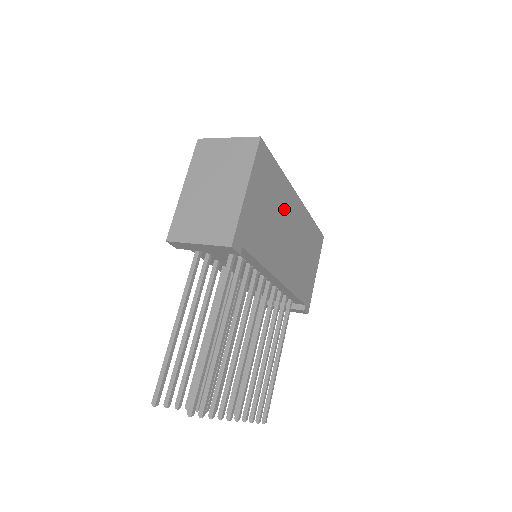
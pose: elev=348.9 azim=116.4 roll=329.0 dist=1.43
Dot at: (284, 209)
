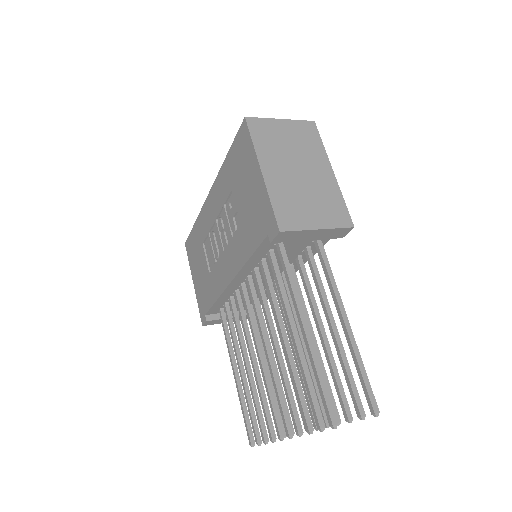
Dot at: occluded
